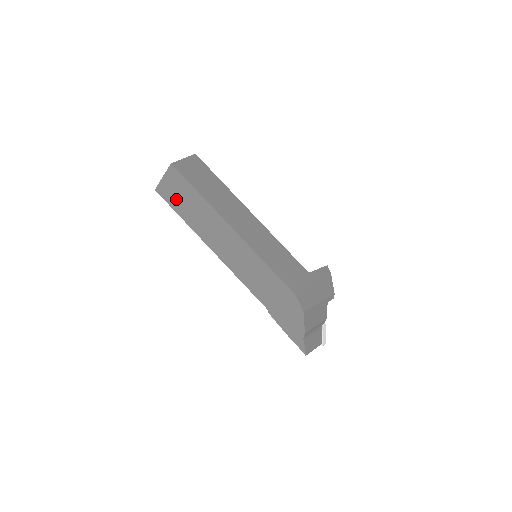
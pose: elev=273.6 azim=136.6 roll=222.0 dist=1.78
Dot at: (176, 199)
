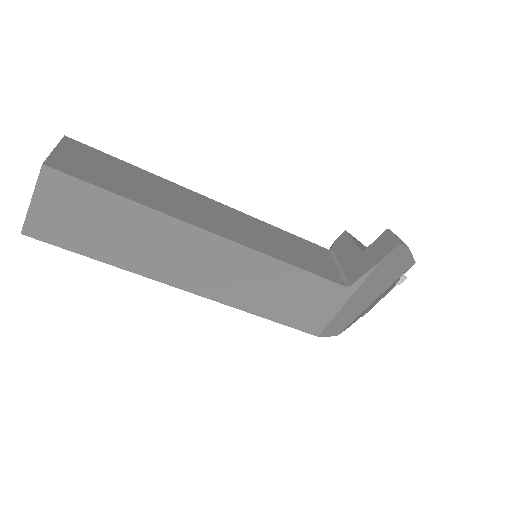
Dot at: occluded
